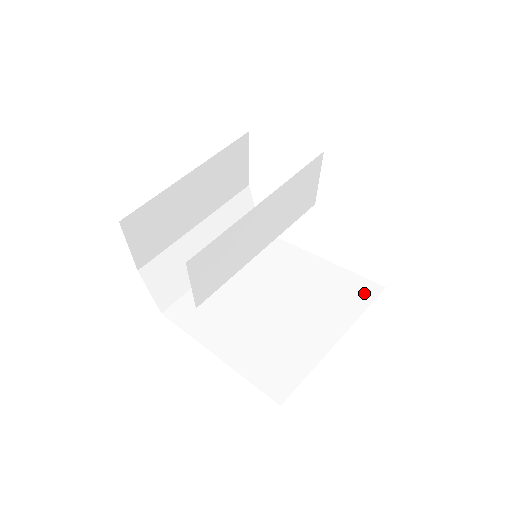
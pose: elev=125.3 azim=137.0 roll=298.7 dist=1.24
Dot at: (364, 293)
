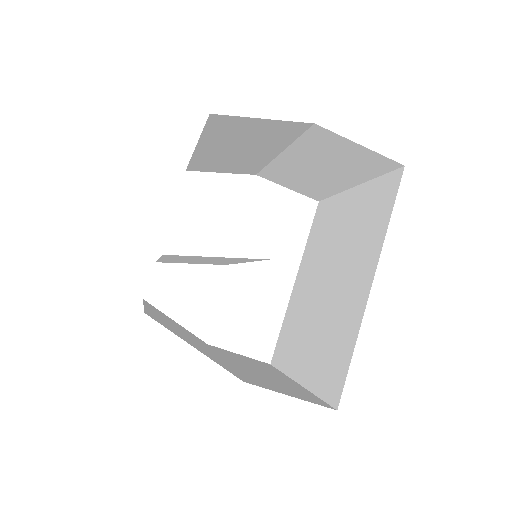
Dot at: (322, 211)
